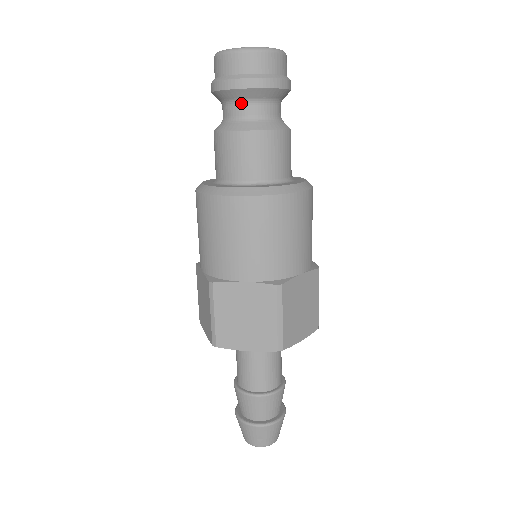
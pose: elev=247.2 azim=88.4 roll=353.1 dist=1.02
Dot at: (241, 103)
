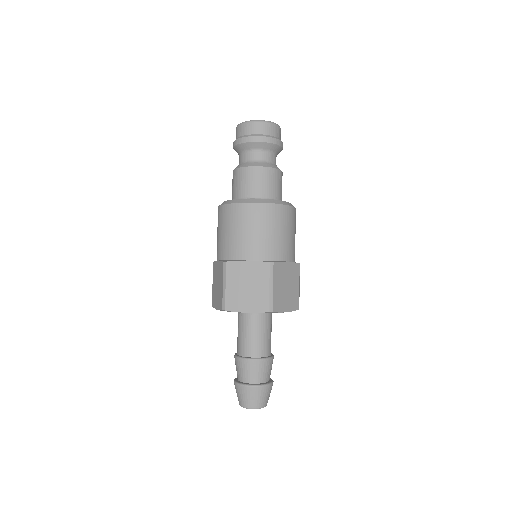
Dot at: (252, 152)
